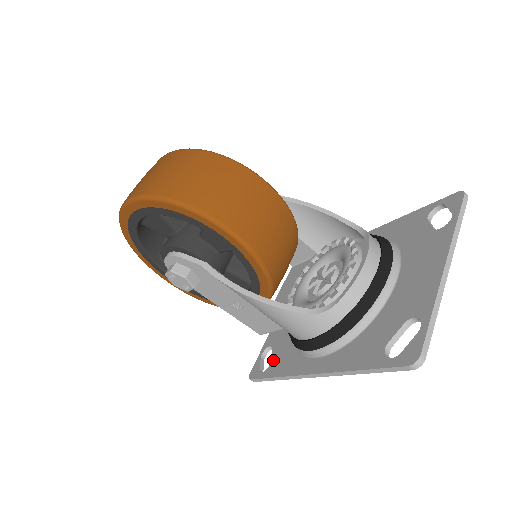
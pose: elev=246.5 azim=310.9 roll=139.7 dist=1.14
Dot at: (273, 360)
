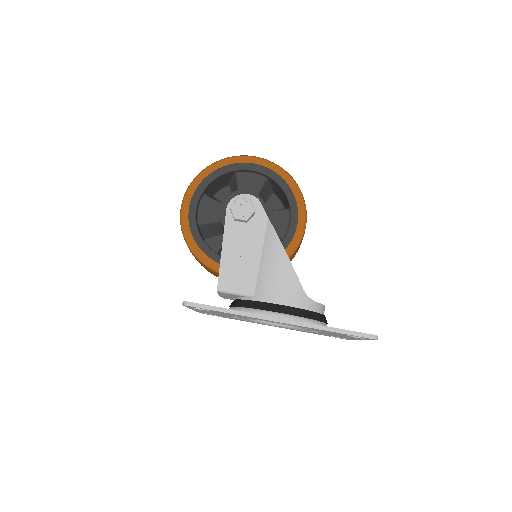
Dot at: occluded
